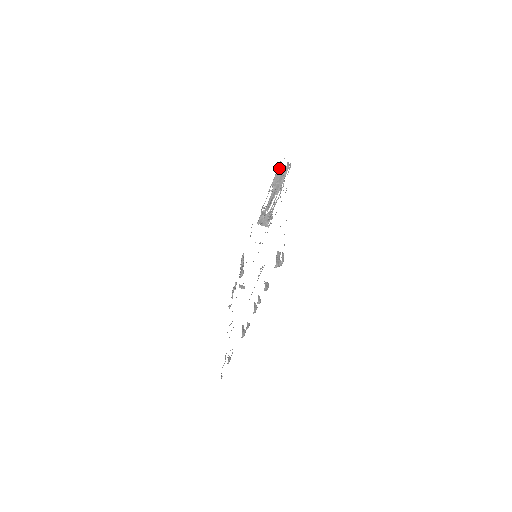
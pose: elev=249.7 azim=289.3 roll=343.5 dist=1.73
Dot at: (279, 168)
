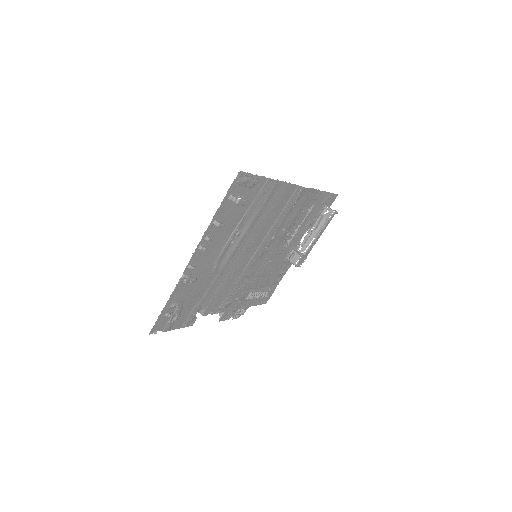
Dot at: (325, 211)
